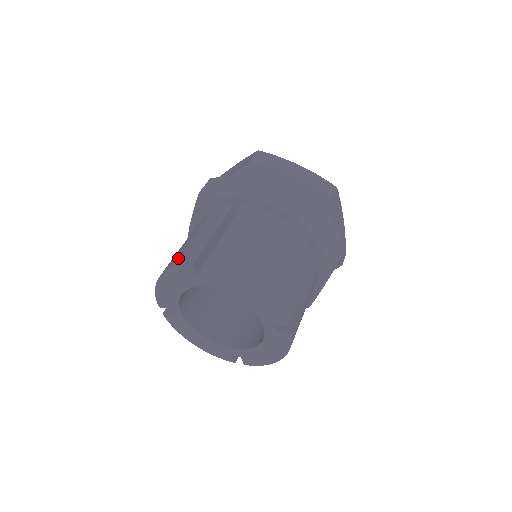
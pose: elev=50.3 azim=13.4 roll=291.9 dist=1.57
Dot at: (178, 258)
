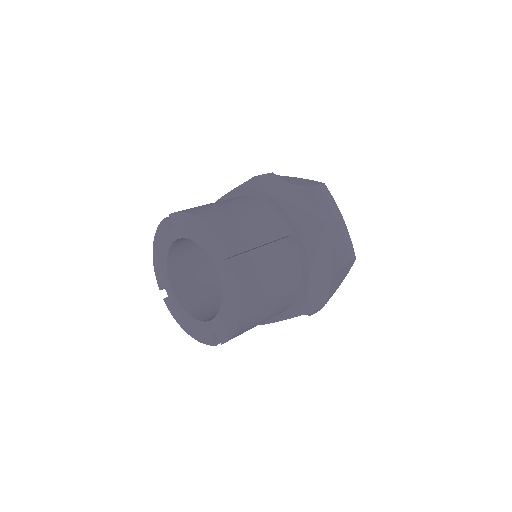
Dot at: occluded
